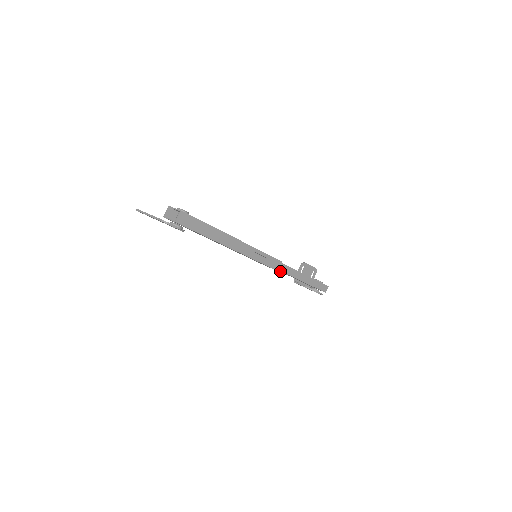
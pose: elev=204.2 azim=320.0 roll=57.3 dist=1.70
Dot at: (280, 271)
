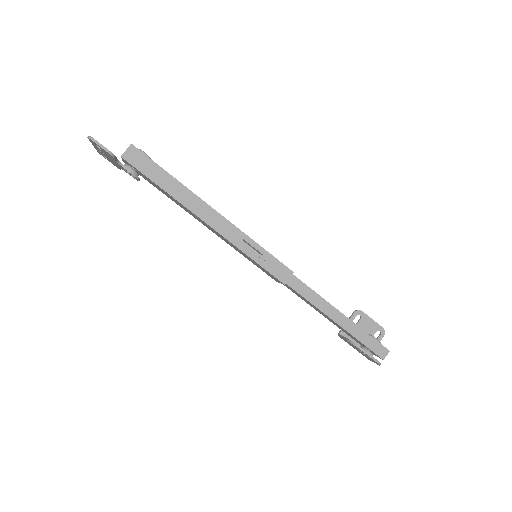
Dot at: (300, 297)
